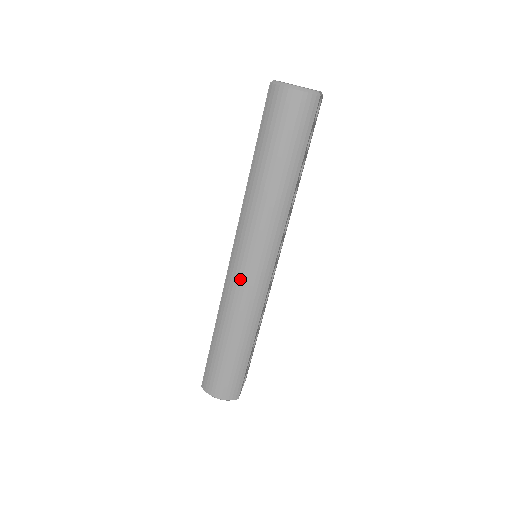
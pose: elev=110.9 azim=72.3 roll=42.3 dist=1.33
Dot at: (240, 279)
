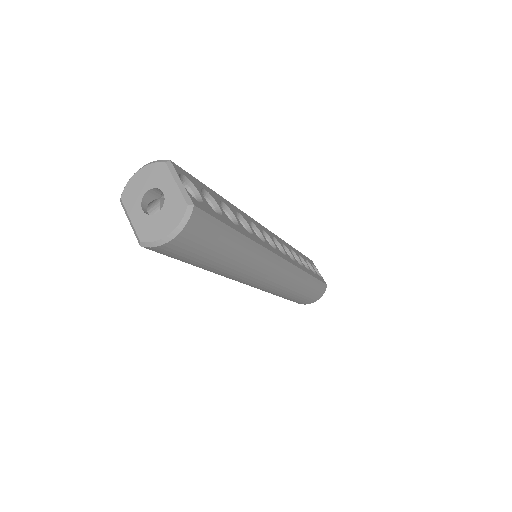
Dot at: (271, 287)
